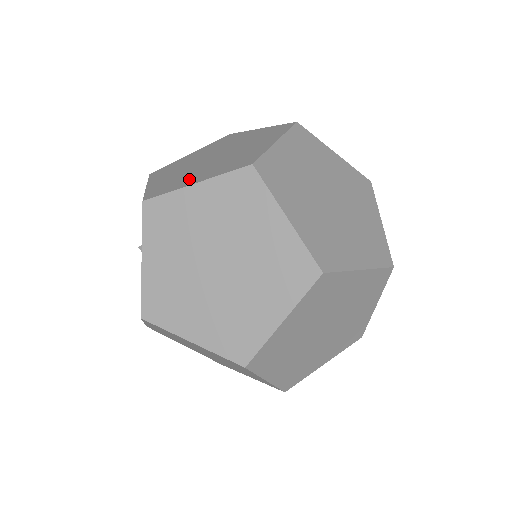
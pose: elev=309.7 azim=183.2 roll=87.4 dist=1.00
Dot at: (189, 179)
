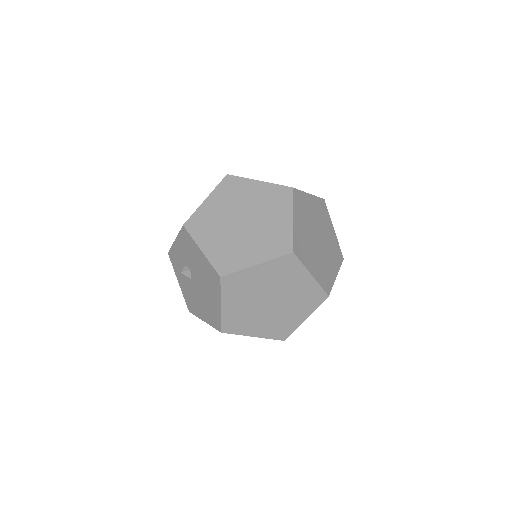
Dot at: (245, 256)
